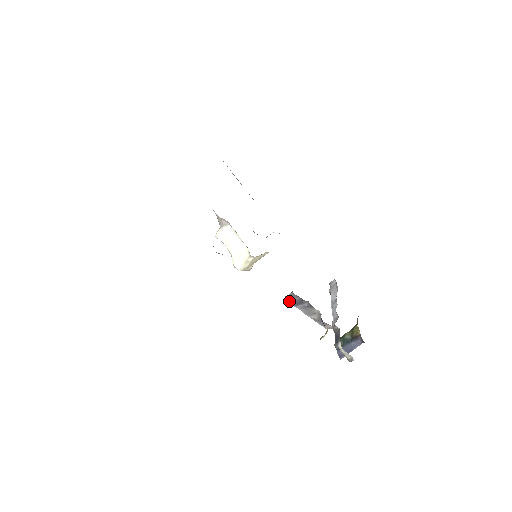
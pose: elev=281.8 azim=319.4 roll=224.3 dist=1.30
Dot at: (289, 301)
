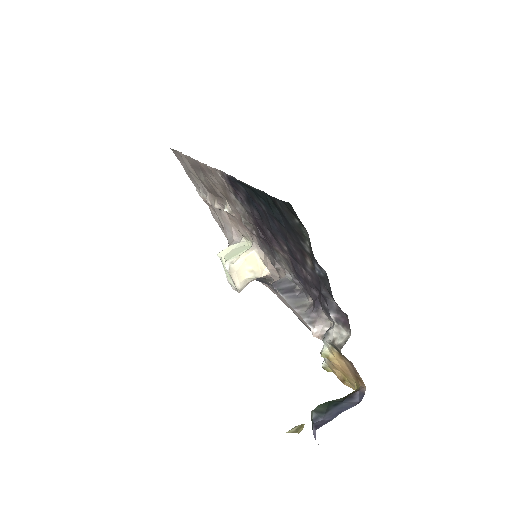
Dot at: (276, 287)
